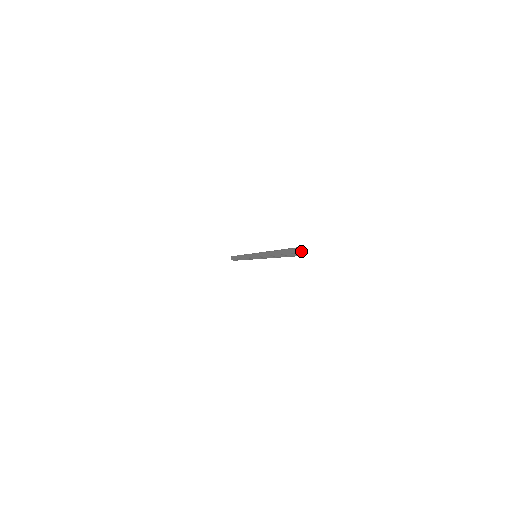
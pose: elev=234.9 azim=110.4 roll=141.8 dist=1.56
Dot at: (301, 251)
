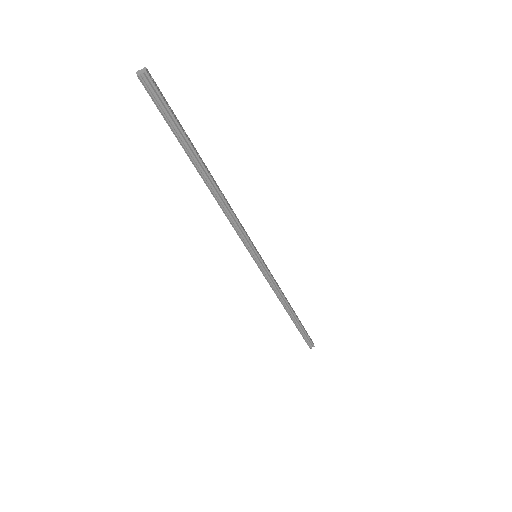
Dot at: (142, 71)
